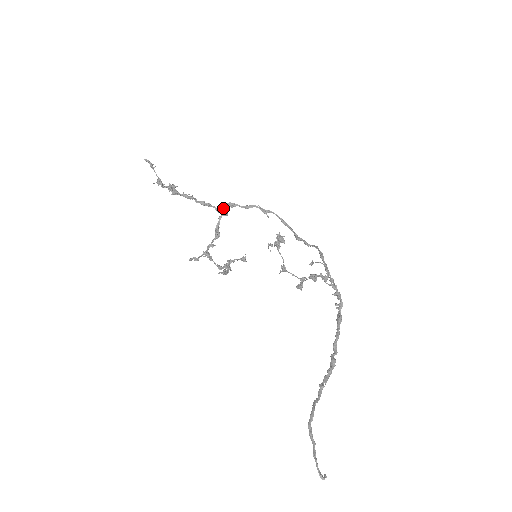
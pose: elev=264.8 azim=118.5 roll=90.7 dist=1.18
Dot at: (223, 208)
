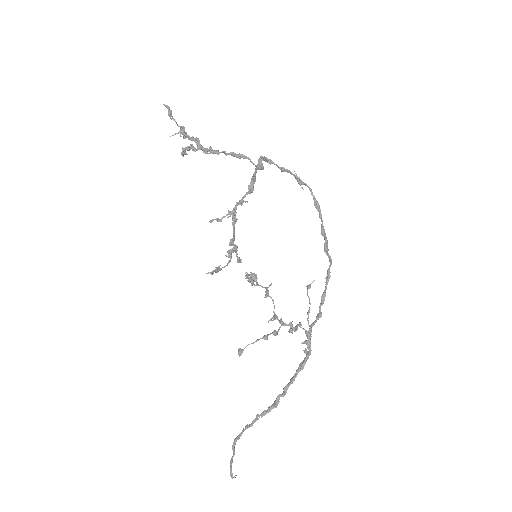
Dot at: (258, 161)
